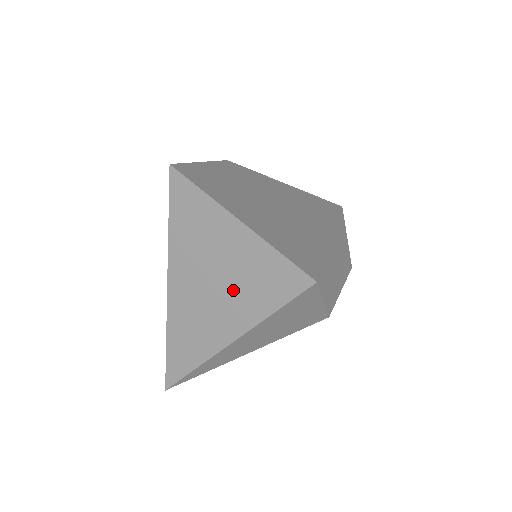
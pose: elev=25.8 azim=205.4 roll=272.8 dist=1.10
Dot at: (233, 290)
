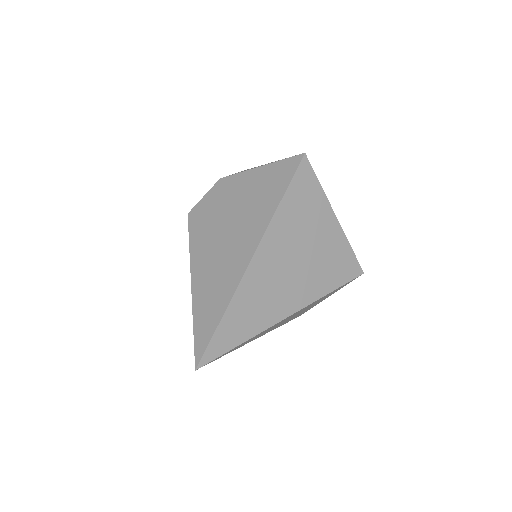
Dot at: (310, 268)
